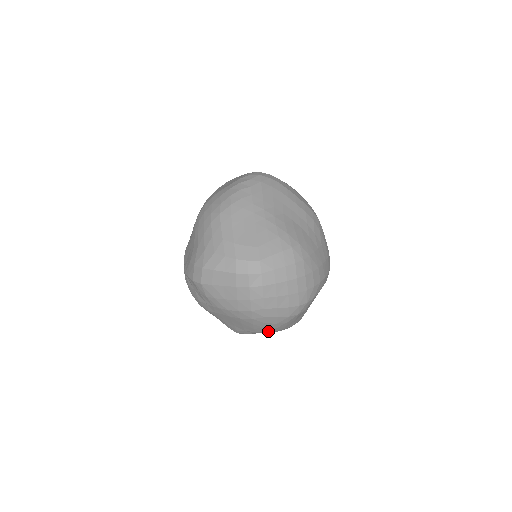
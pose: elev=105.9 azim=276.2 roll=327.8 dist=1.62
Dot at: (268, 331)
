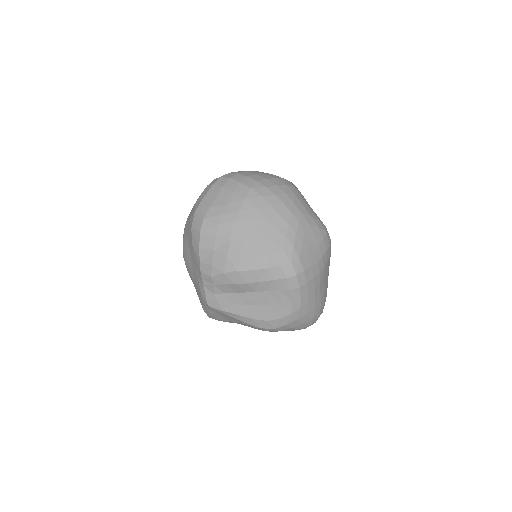
Dot at: (296, 215)
